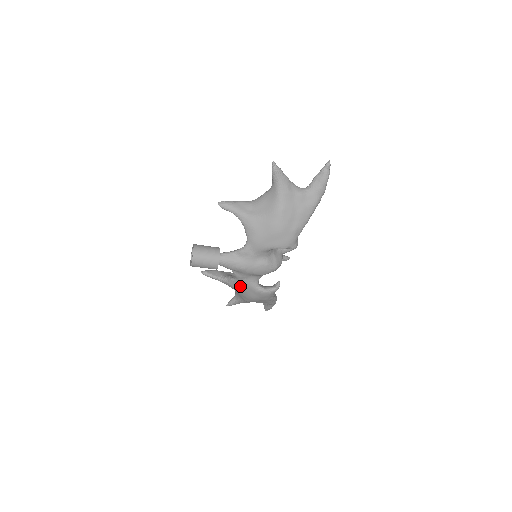
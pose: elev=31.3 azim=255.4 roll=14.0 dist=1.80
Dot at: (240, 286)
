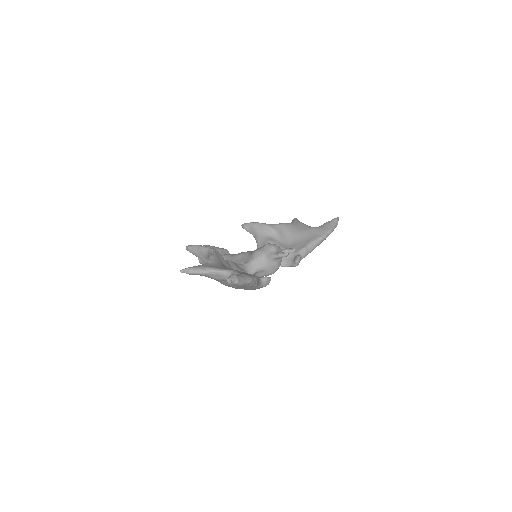
Dot at: occluded
